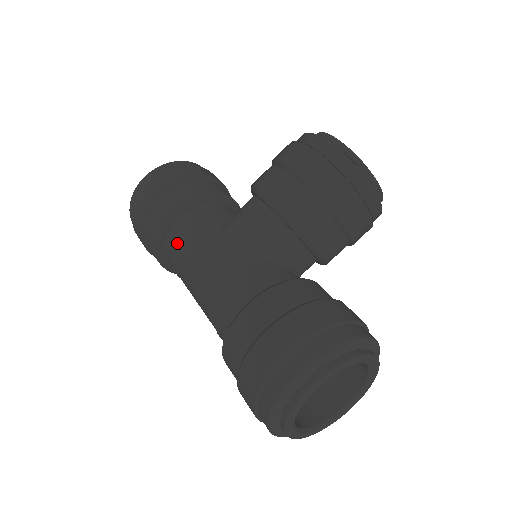
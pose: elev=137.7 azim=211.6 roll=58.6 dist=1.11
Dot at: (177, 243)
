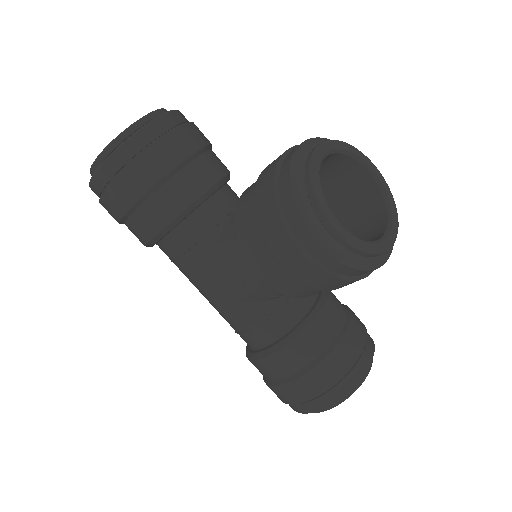
Dot at: occluded
